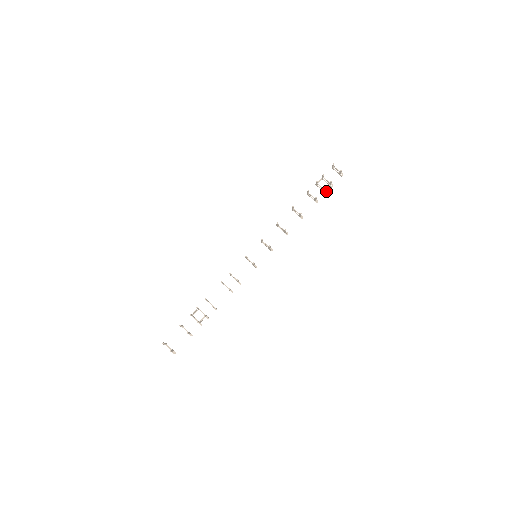
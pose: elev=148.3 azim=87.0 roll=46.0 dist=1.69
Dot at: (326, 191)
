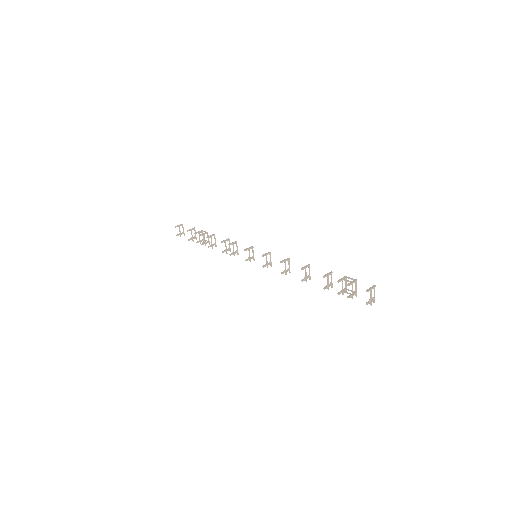
Dot at: (342, 294)
